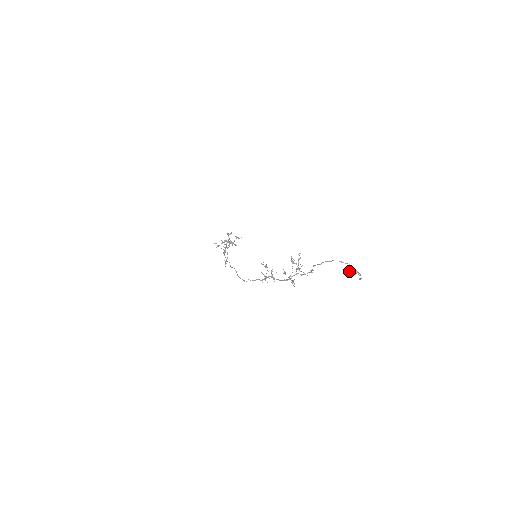
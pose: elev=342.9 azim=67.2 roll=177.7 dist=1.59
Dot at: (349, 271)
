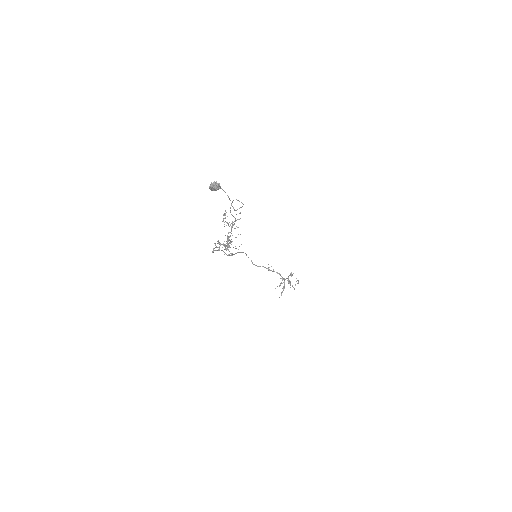
Dot at: (213, 185)
